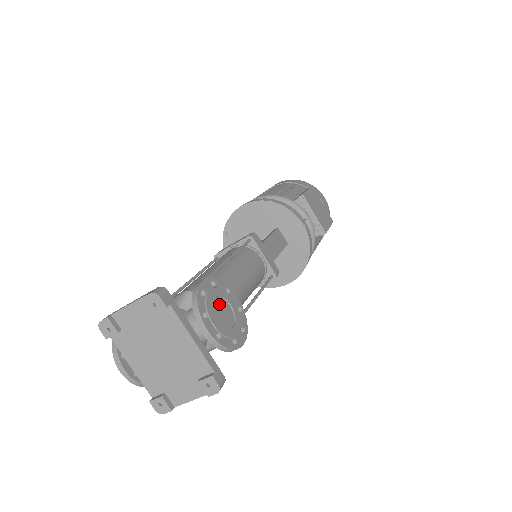
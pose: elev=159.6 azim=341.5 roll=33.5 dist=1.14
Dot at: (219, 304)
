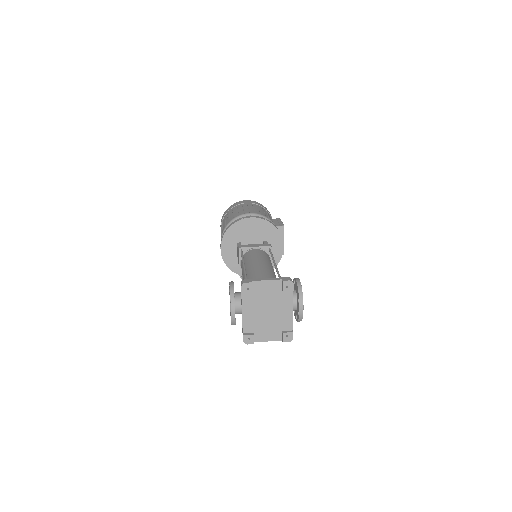
Dot at: occluded
